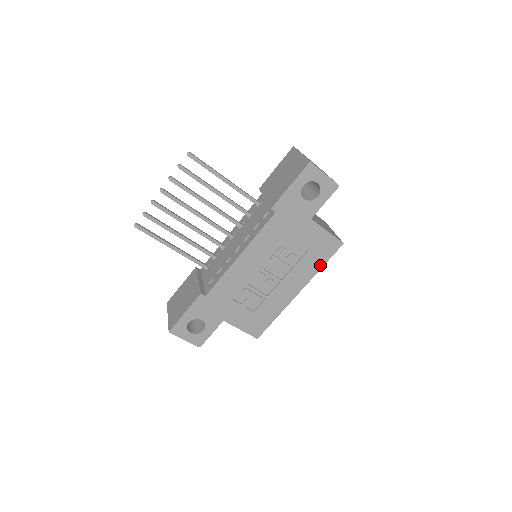
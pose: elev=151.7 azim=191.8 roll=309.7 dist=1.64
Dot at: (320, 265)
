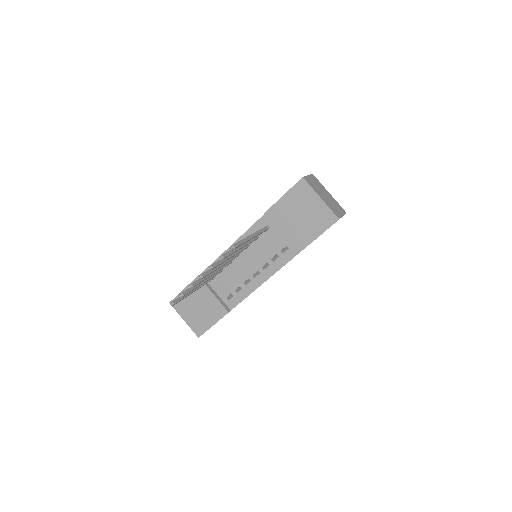
Dot at: occluded
